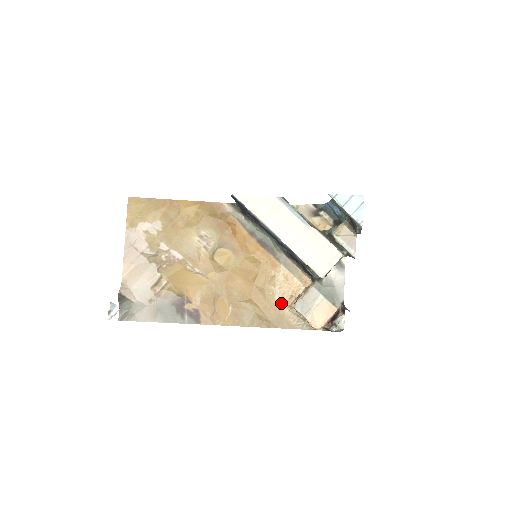
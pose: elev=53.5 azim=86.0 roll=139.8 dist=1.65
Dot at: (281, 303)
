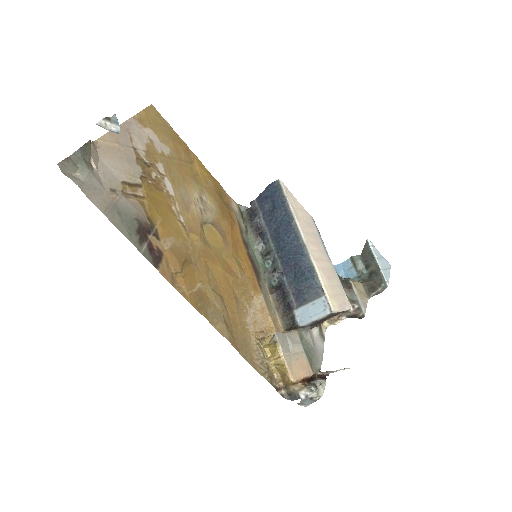
Dot at: (251, 329)
